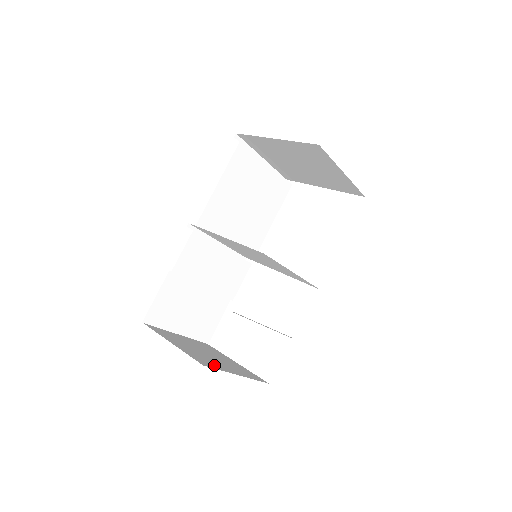
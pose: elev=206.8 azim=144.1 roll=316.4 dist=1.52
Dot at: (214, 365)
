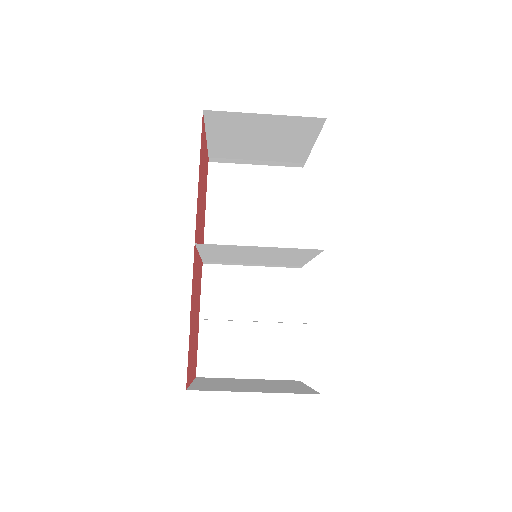
Dot at: (220, 389)
